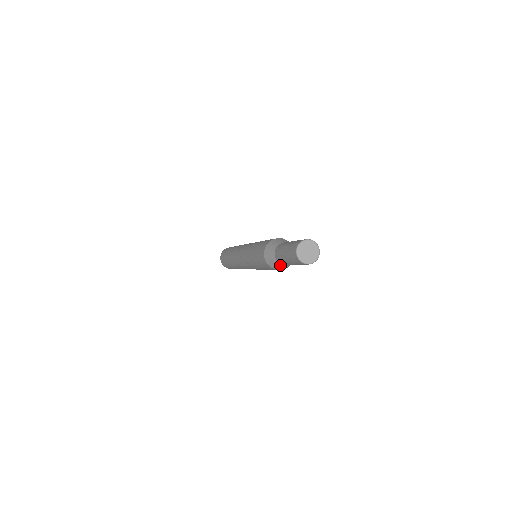
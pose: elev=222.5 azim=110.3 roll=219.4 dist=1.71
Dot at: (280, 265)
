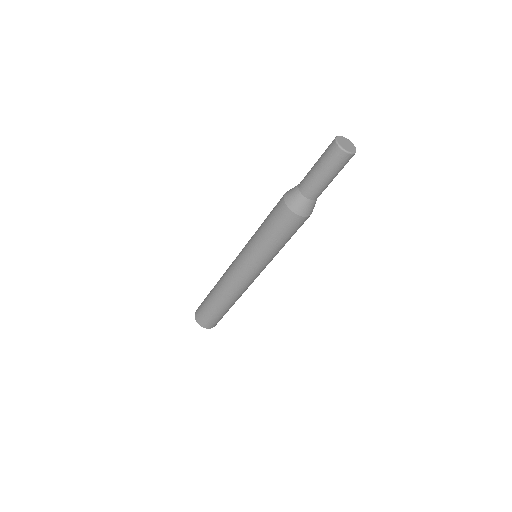
Dot at: (303, 201)
